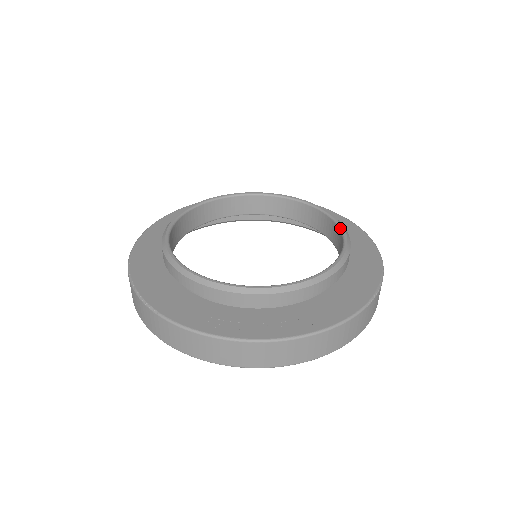
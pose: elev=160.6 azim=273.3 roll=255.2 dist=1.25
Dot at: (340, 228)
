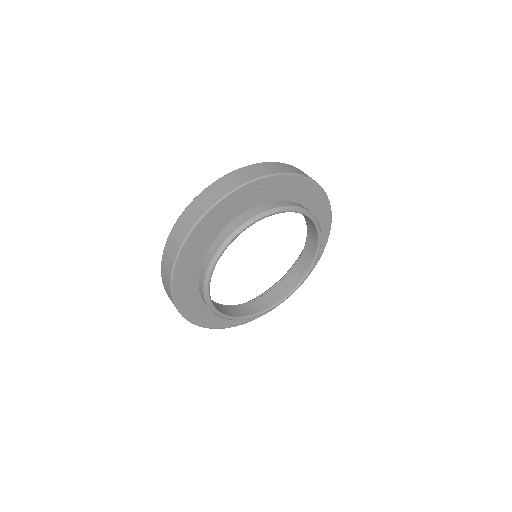
Dot at: (317, 231)
